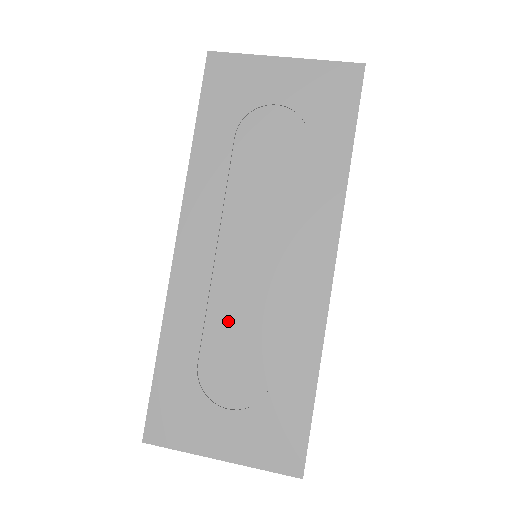
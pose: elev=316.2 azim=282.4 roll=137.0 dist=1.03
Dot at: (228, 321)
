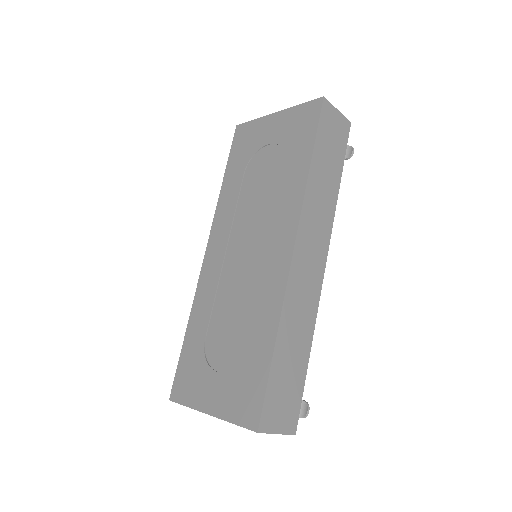
Dot at: (226, 303)
